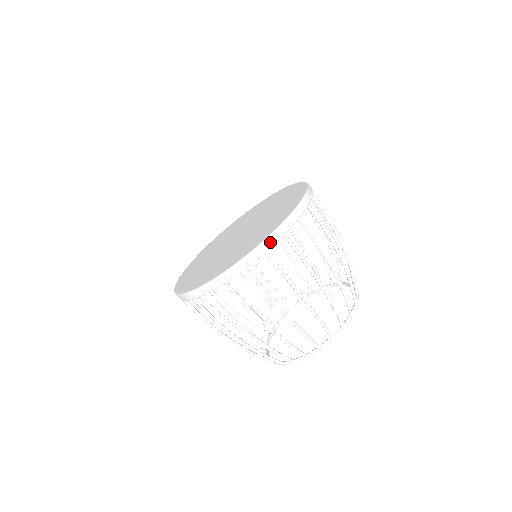
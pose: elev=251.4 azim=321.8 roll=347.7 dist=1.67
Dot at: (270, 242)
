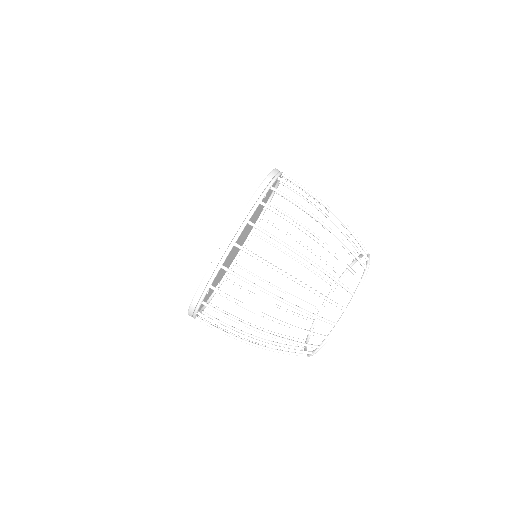
Dot at: (221, 256)
